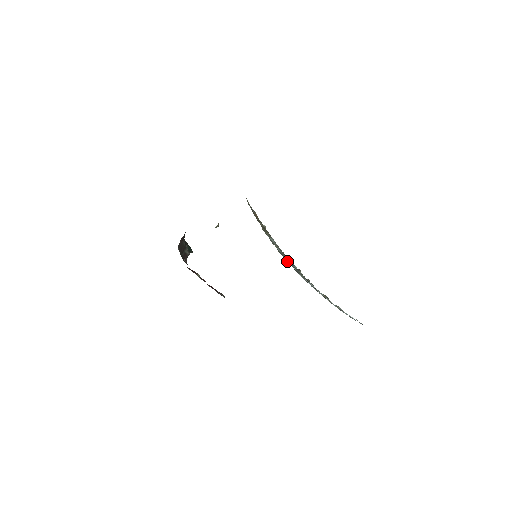
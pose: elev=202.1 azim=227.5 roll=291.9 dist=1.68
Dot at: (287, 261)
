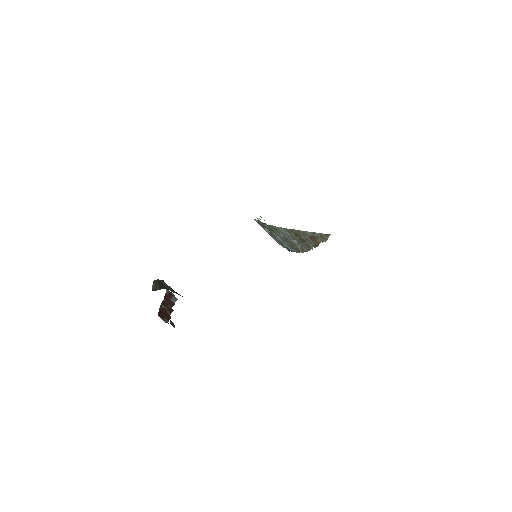
Dot at: (269, 229)
